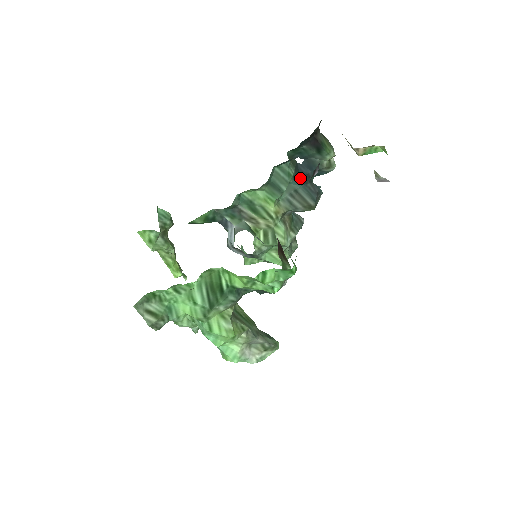
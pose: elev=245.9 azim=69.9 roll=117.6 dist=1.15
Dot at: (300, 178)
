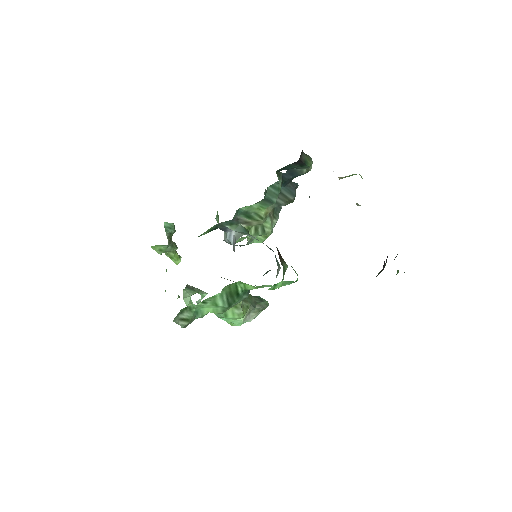
Dot at: (283, 183)
